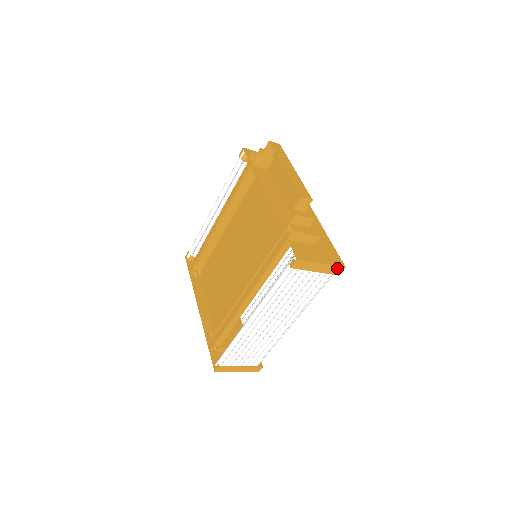
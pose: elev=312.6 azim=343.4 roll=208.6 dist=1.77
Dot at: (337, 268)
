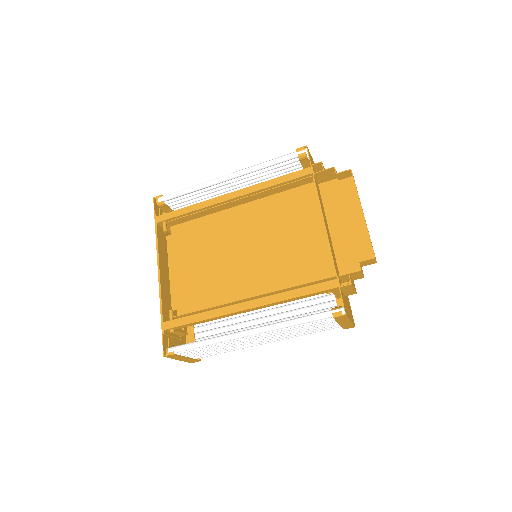
Dot at: (351, 326)
